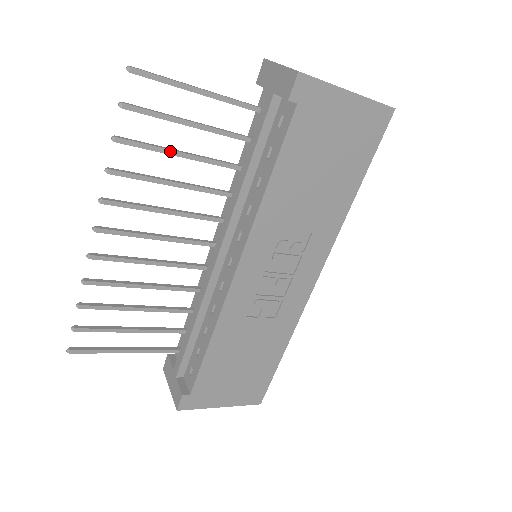
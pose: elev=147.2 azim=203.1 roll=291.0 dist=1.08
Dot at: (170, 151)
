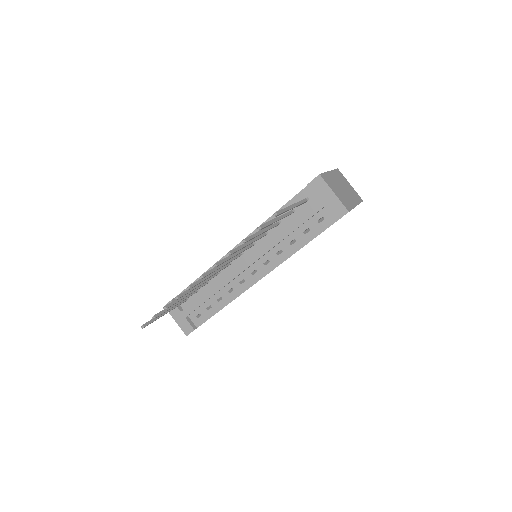
Dot at: (260, 234)
